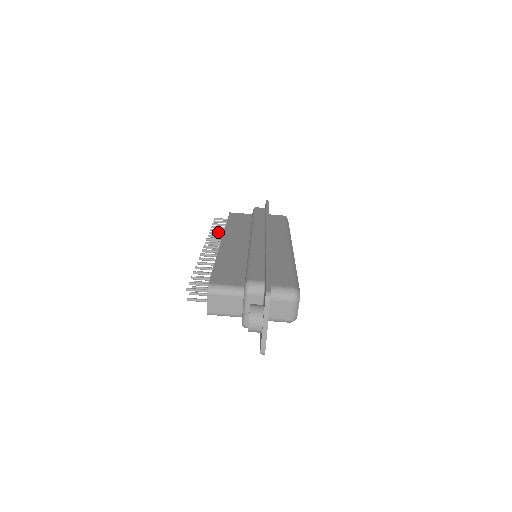
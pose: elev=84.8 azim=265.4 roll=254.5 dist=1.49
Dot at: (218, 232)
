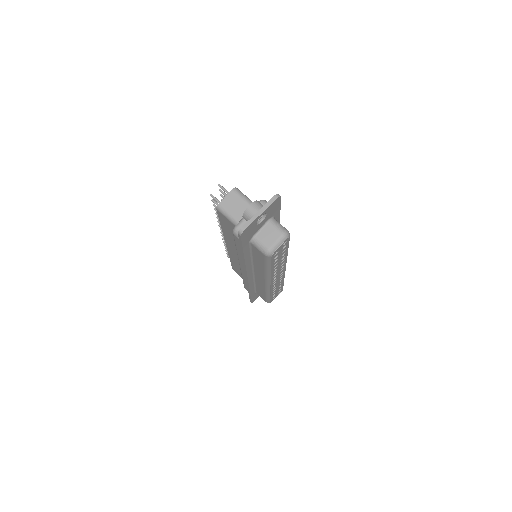
Dot at: occluded
